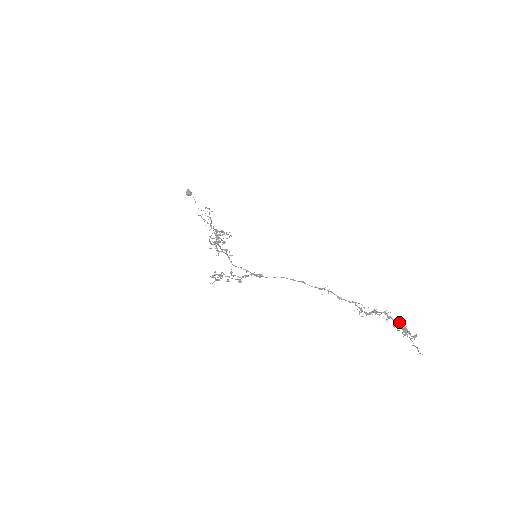
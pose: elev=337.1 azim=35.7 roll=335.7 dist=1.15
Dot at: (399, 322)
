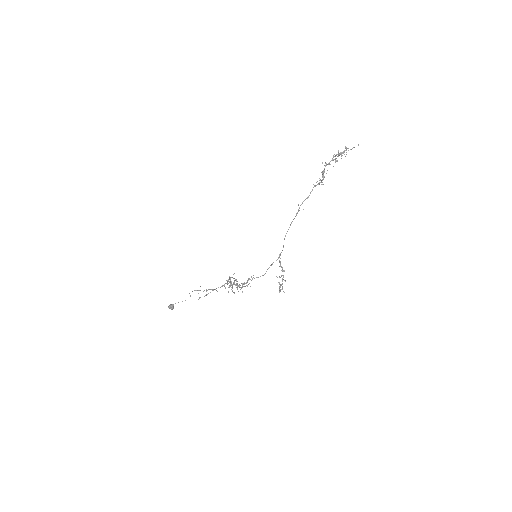
Dot at: occluded
